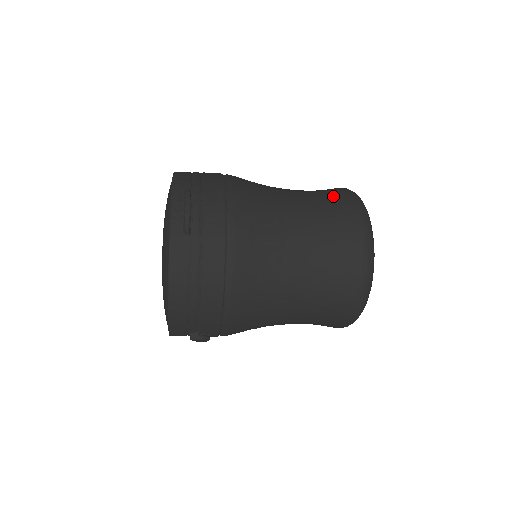
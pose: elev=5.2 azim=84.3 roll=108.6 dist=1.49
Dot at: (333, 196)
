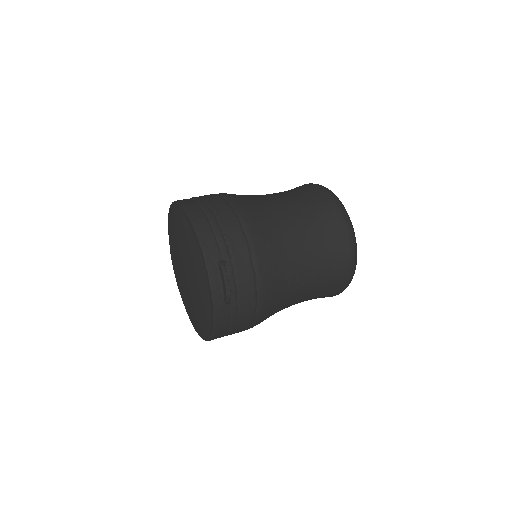
Dot at: (328, 220)
